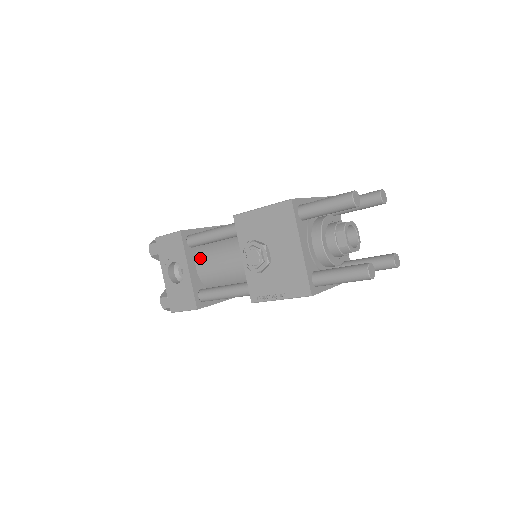
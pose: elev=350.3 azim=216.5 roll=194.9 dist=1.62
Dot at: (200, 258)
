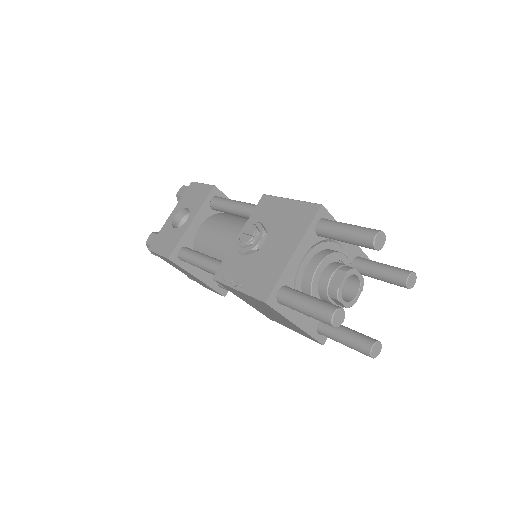
Dot at: (210, 221)
